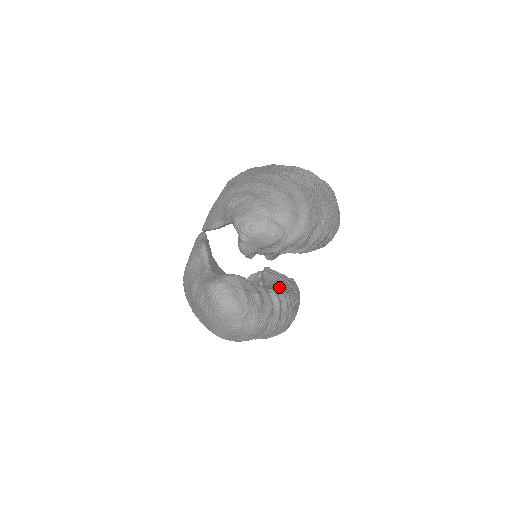
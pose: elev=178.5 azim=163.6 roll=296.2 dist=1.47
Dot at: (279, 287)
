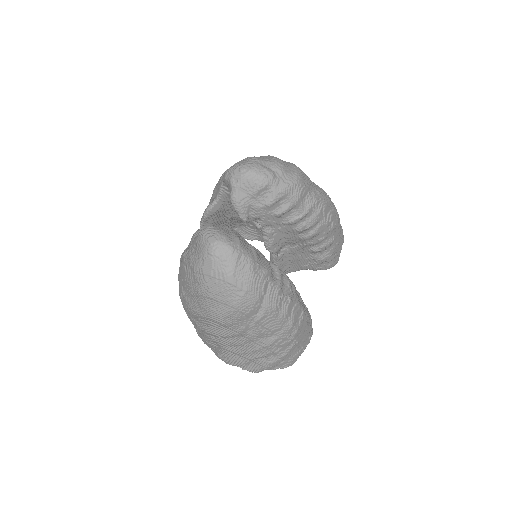
Dot at: occluded
